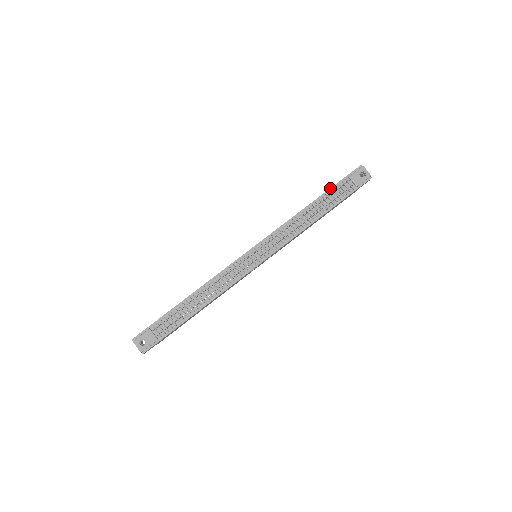
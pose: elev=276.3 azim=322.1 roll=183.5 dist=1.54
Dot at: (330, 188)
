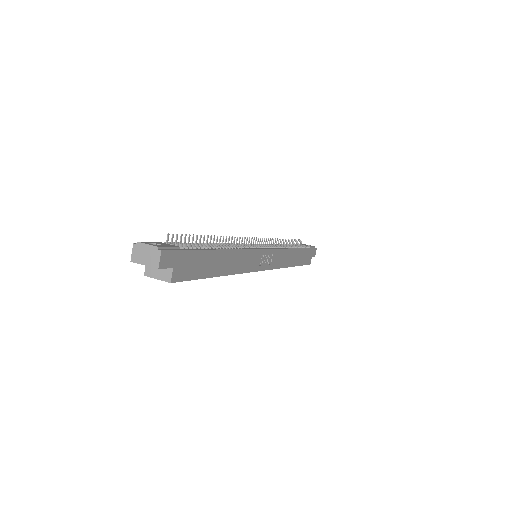
Dot at: occluded
